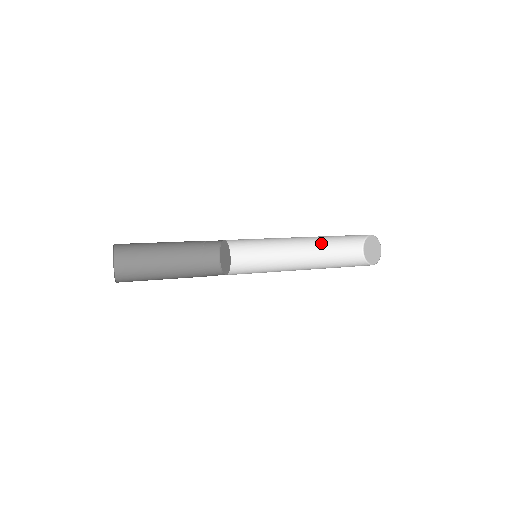
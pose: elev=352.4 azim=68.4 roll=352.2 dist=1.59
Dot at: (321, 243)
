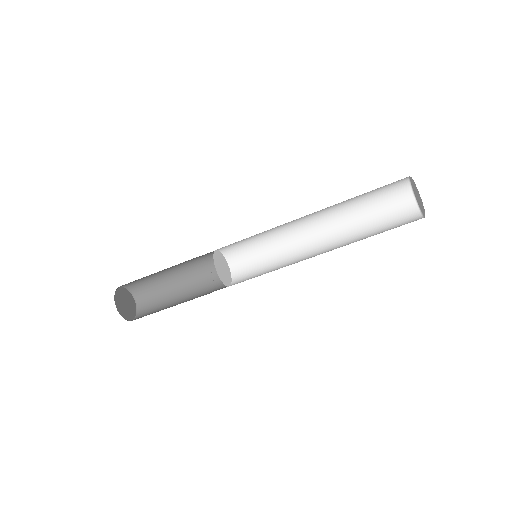
Dot at: (346, 212)
